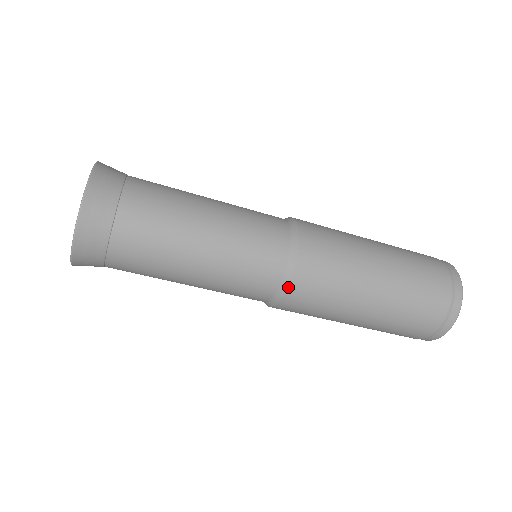
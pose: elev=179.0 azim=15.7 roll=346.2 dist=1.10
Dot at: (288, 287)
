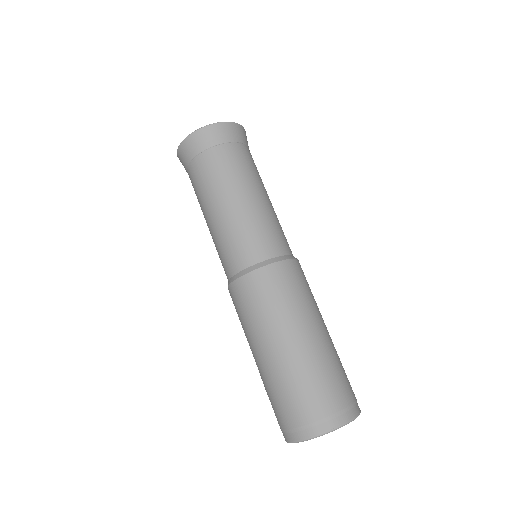
Dot at: (287, 260)
